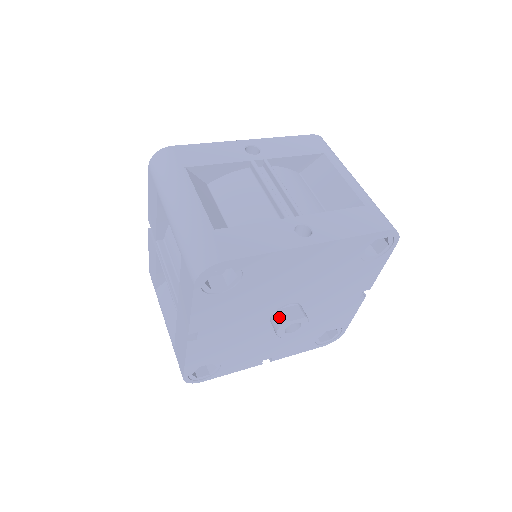
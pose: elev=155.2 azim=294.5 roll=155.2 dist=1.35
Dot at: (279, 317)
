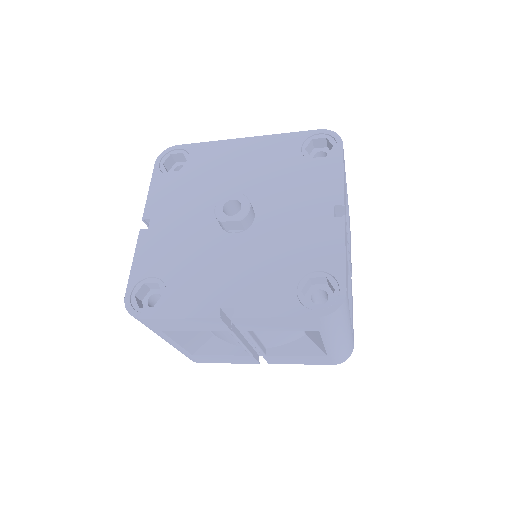
Dot at: occluded
